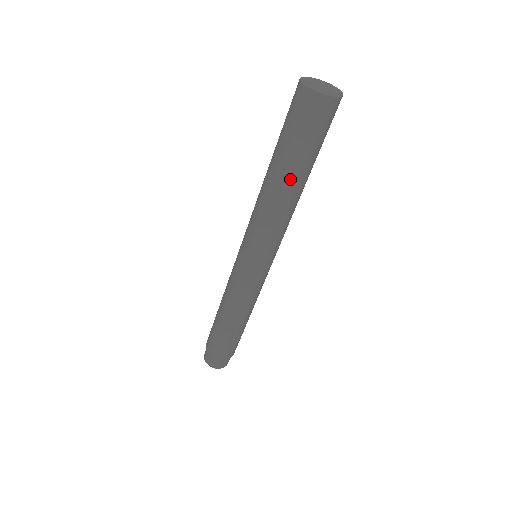
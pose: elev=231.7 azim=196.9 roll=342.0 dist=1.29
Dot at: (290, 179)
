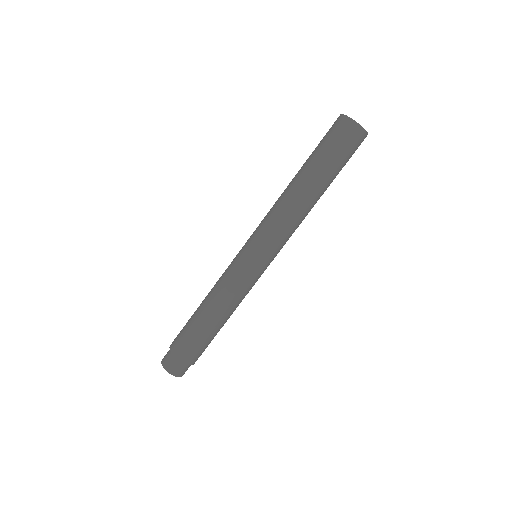
Dot at: (320, 189)
